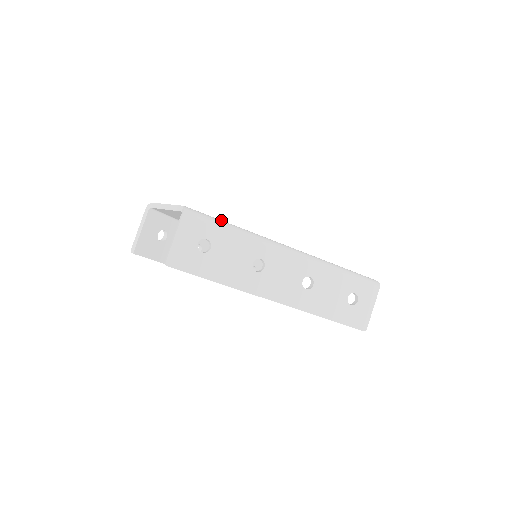
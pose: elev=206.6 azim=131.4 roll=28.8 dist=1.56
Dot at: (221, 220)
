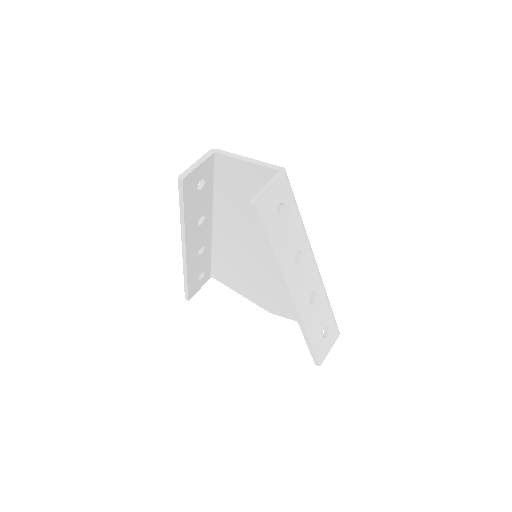
Dot at: occluded
